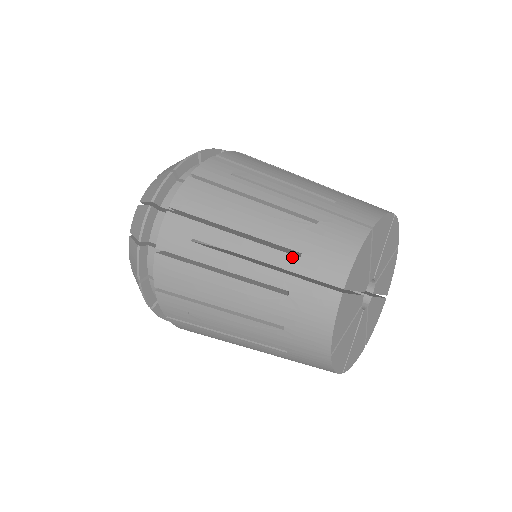
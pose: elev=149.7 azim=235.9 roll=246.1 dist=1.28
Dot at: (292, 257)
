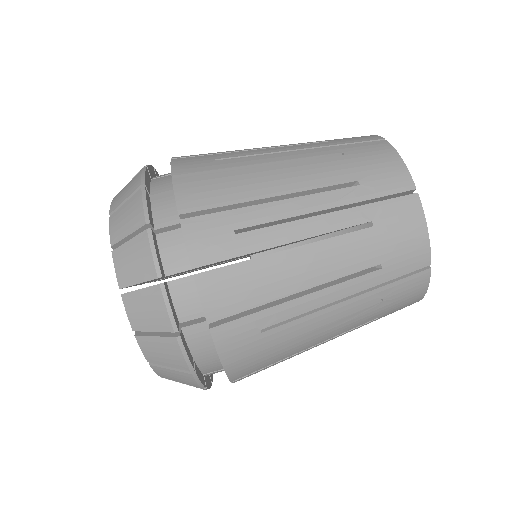
Dot at: occluded
